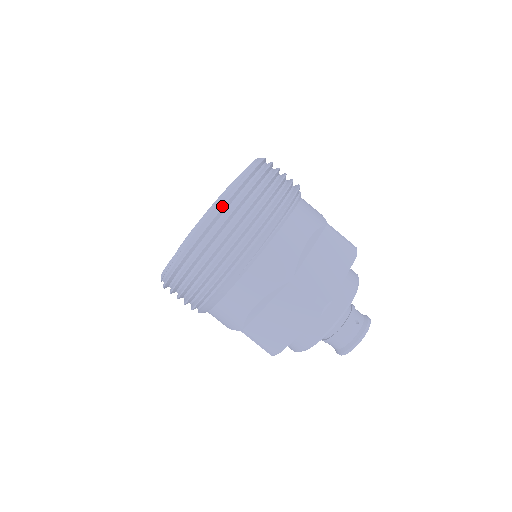
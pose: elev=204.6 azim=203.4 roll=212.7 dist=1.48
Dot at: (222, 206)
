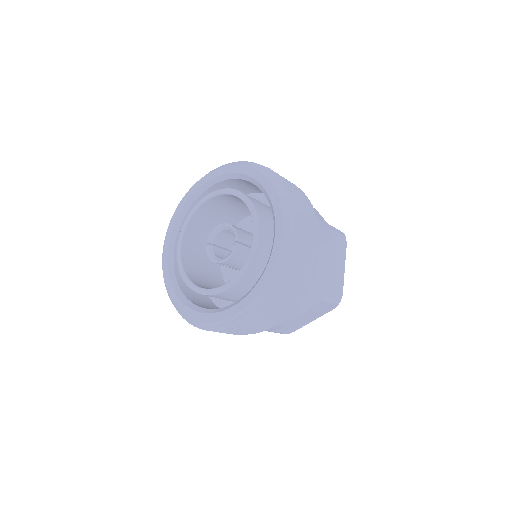
Dot at: (283, 276)
